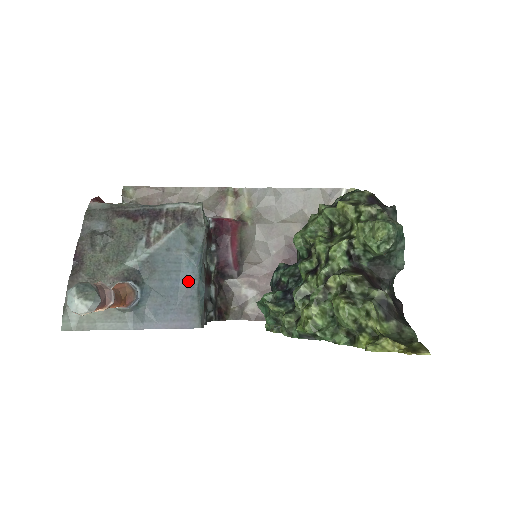
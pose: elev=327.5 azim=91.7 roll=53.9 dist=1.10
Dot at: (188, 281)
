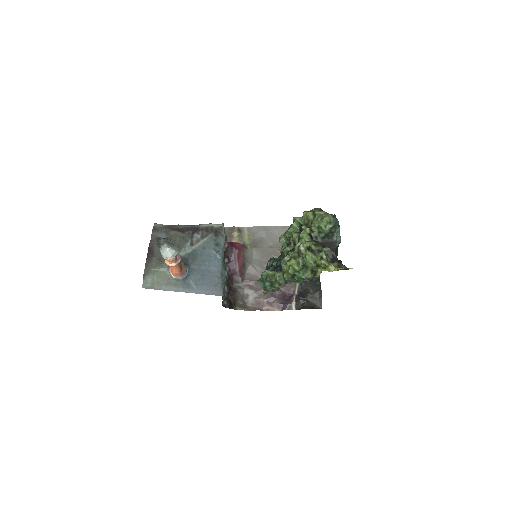
Dot at: (215, 267)
